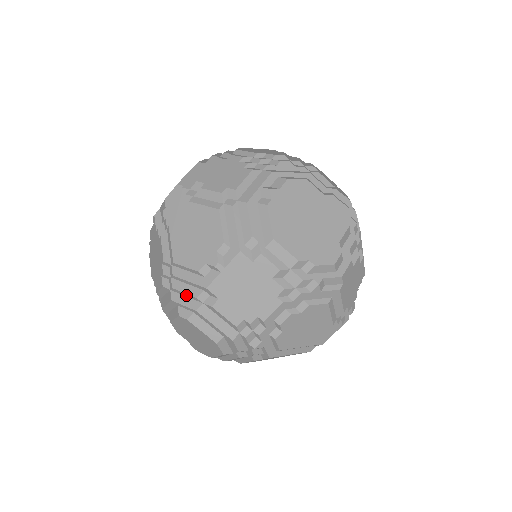
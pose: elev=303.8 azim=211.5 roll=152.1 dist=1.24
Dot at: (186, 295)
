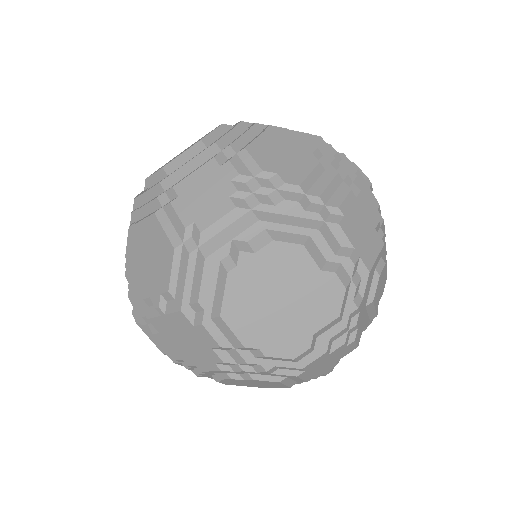
Dot at: (137, 304)
